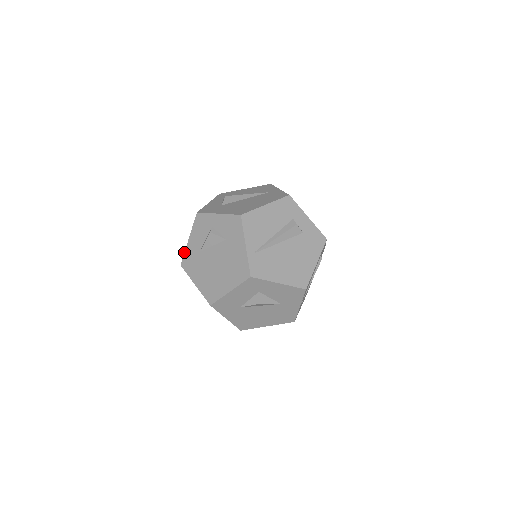
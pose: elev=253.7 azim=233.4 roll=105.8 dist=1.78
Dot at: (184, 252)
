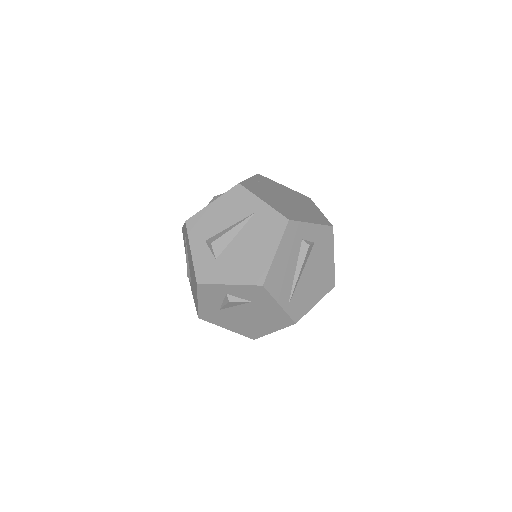
Dot at: occluded
